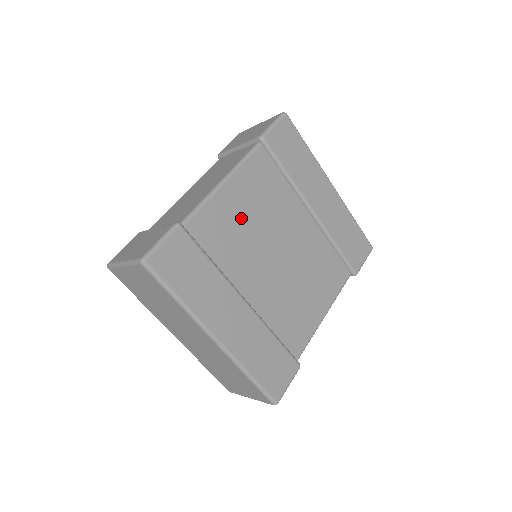
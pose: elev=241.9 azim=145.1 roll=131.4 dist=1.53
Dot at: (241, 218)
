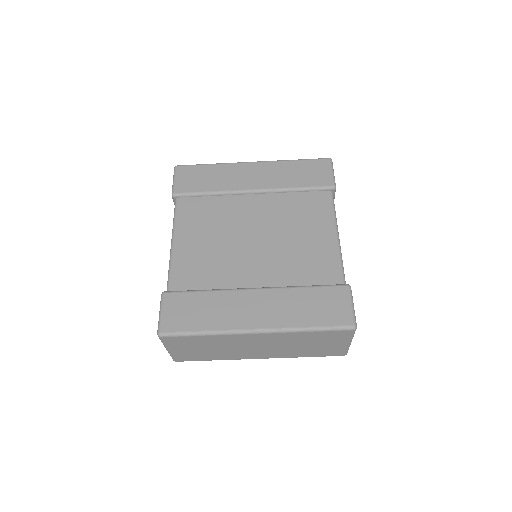
Dot at: (204, 248)
